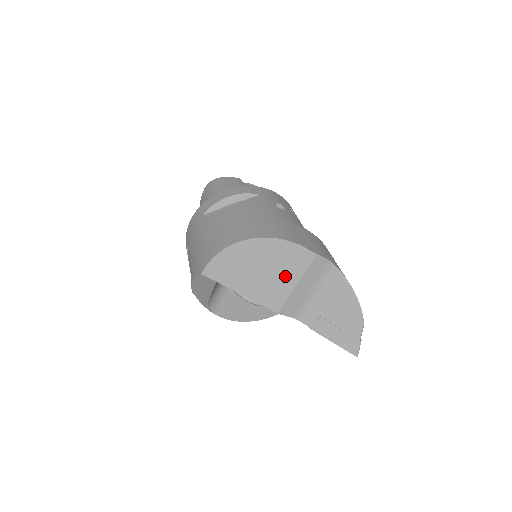
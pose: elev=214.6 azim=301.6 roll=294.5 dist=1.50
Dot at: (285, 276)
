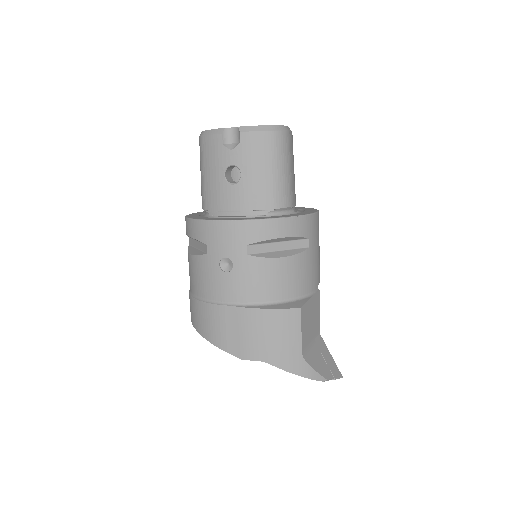
Dot at: occluded
